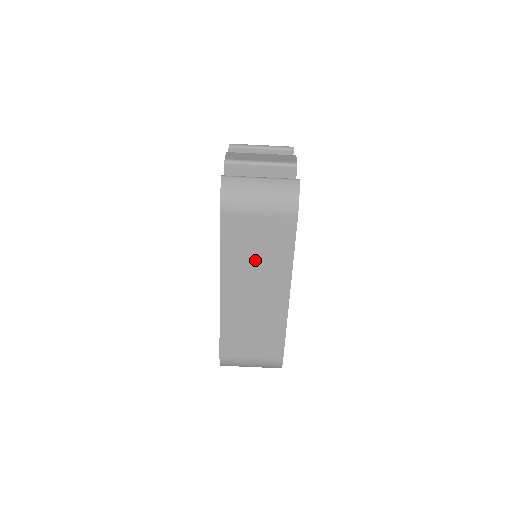
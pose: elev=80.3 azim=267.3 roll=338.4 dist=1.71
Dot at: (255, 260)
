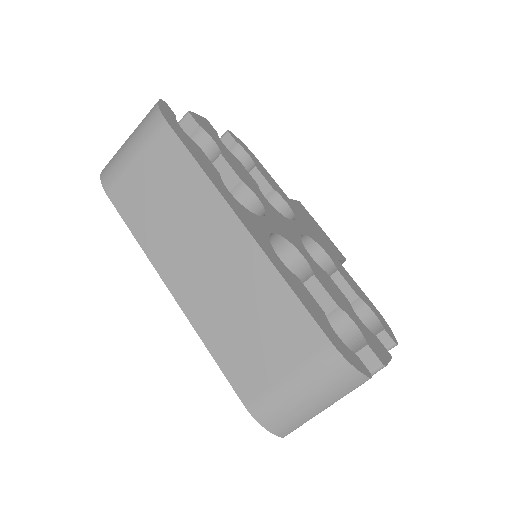
Dot at: (170, 213)
